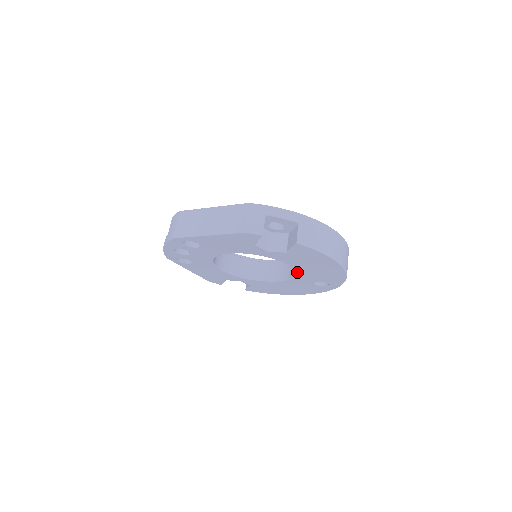
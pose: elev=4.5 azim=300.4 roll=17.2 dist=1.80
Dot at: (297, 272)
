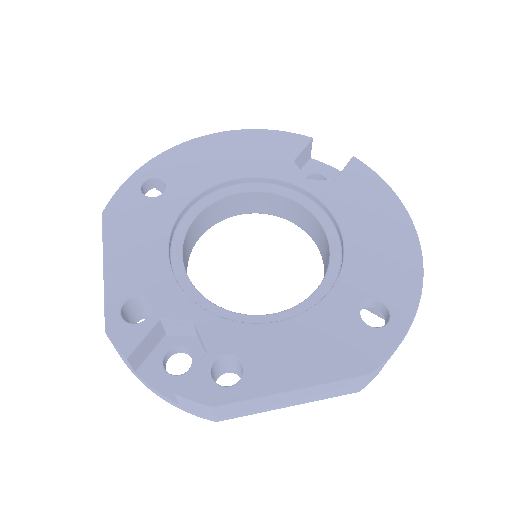
Dot at: occluded
